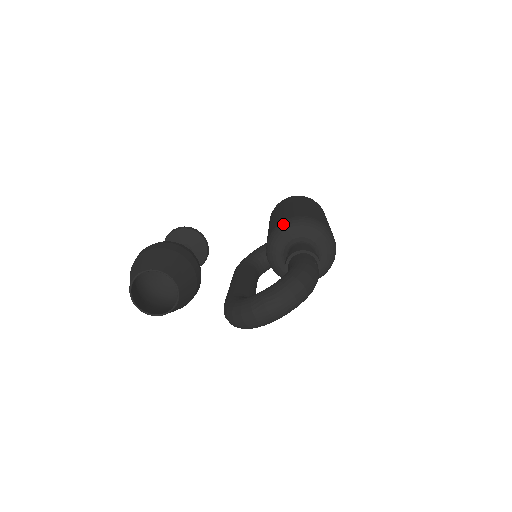
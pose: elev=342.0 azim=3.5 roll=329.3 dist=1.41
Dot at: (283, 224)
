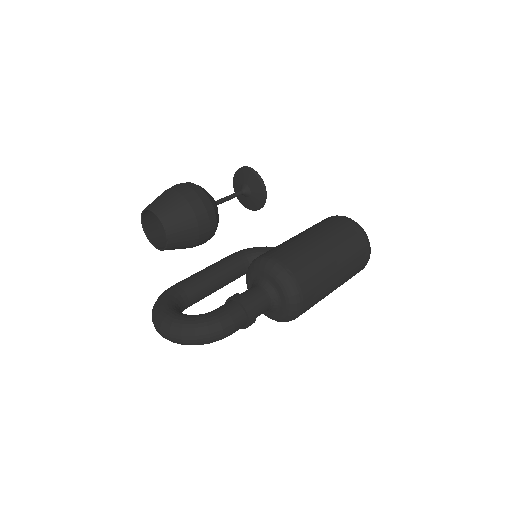
Dot at: (267, 261)
